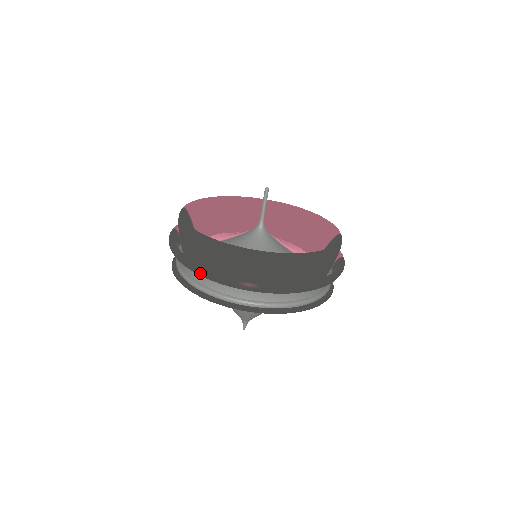
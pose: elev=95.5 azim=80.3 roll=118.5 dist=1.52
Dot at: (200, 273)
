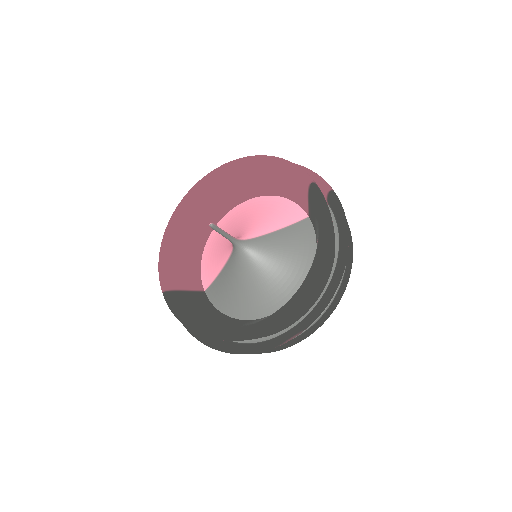
Dot at: occluded
